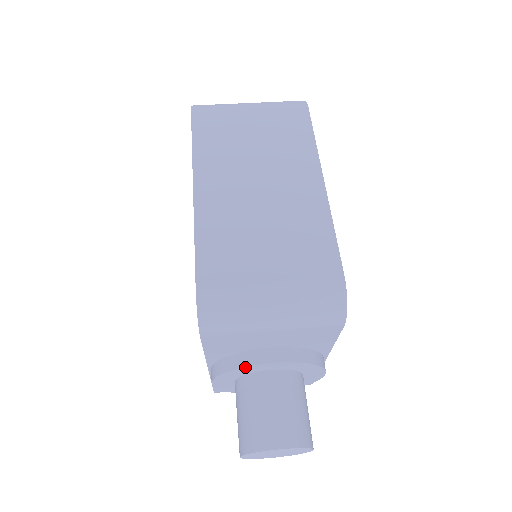
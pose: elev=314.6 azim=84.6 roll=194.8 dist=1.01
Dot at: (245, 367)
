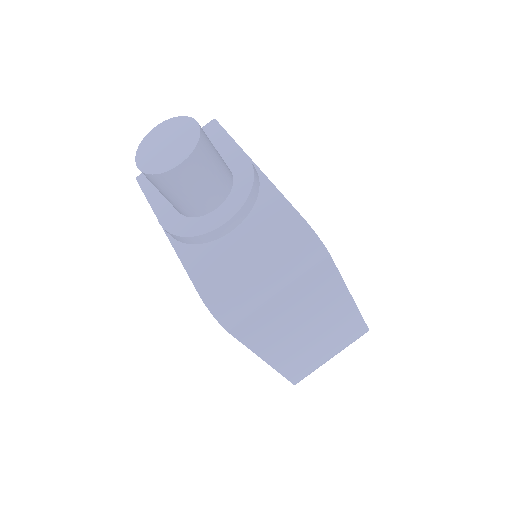
Dot at: occluded
